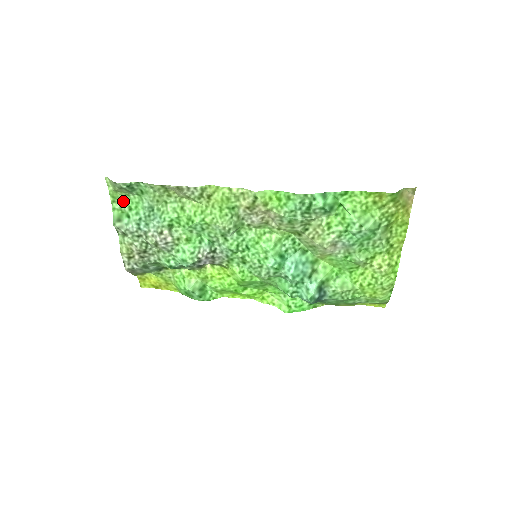
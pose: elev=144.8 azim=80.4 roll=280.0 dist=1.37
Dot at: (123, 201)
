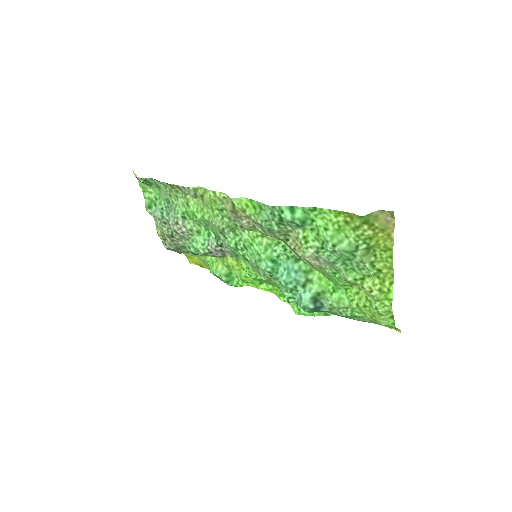
Dot at: (150, 191)
